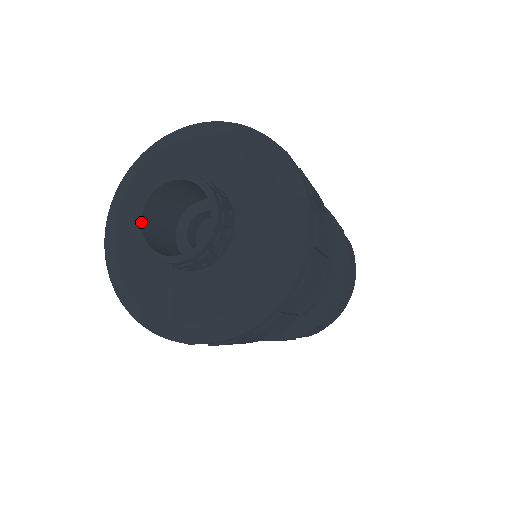
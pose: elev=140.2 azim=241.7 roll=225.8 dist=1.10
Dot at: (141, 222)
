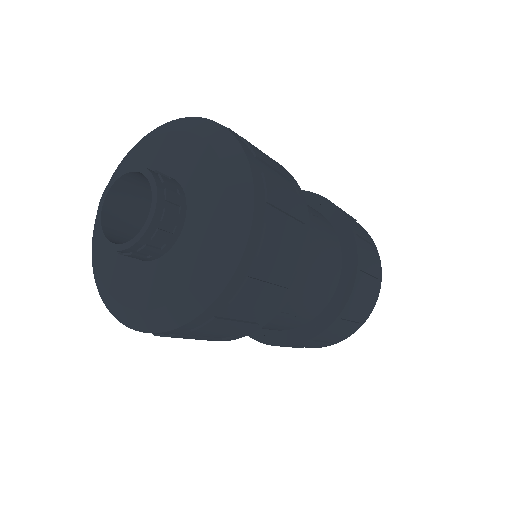
Dot at: (108, 192)
